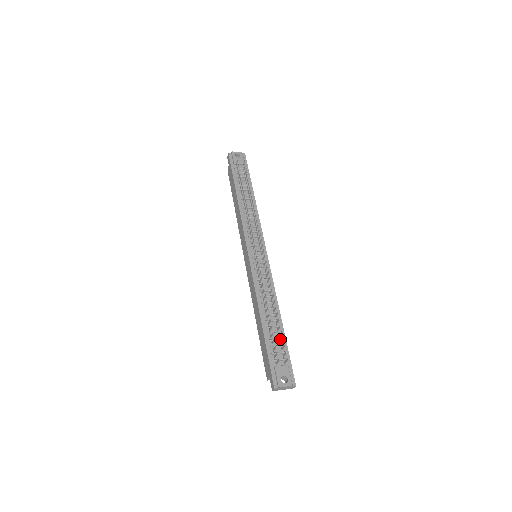
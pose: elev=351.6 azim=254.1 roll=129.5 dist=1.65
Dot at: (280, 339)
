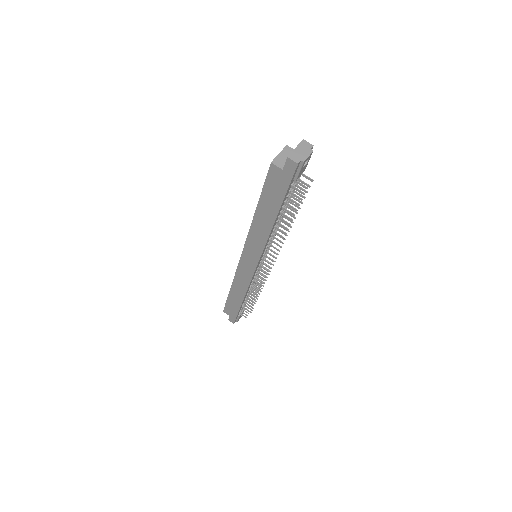
Dot at: occluded
